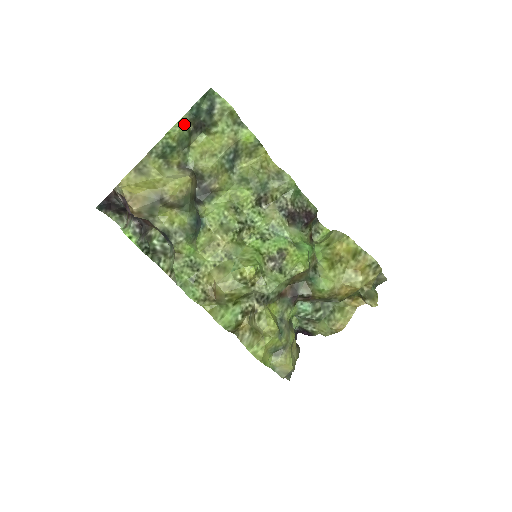
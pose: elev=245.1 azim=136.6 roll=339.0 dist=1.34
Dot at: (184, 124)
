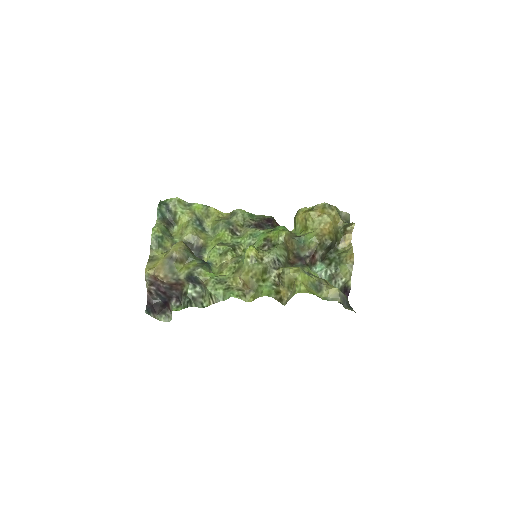
Dot at: (159, 224)
